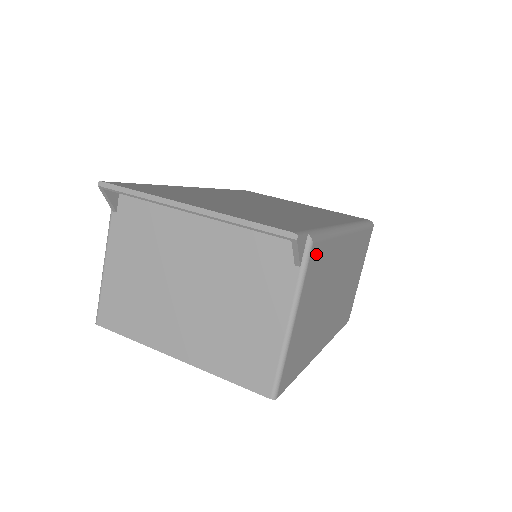
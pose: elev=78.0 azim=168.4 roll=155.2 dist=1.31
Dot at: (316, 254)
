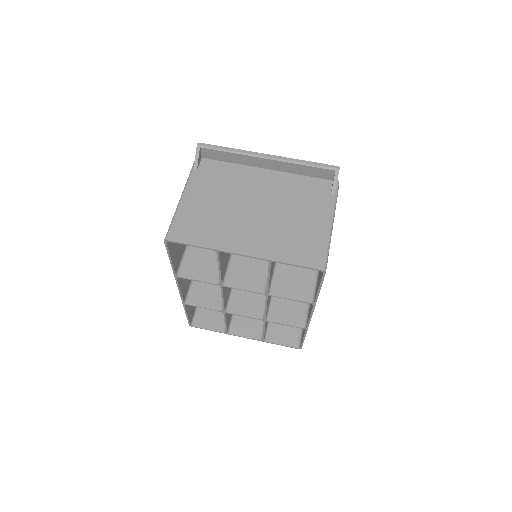
Dot at: occluded
